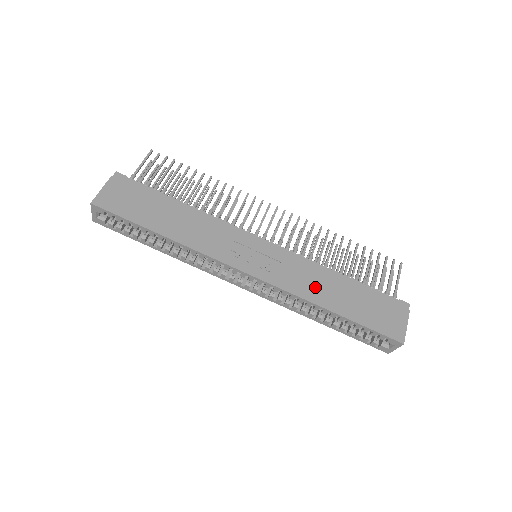
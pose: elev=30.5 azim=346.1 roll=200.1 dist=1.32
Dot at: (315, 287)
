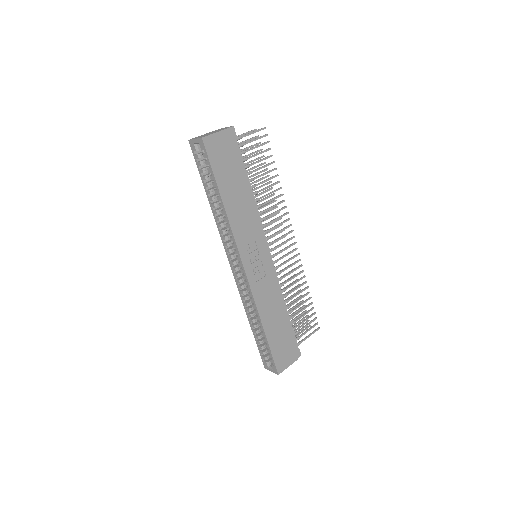
Dot at: (269, 306)
